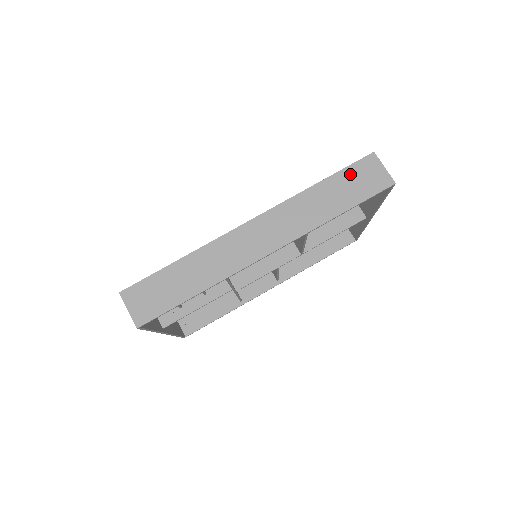
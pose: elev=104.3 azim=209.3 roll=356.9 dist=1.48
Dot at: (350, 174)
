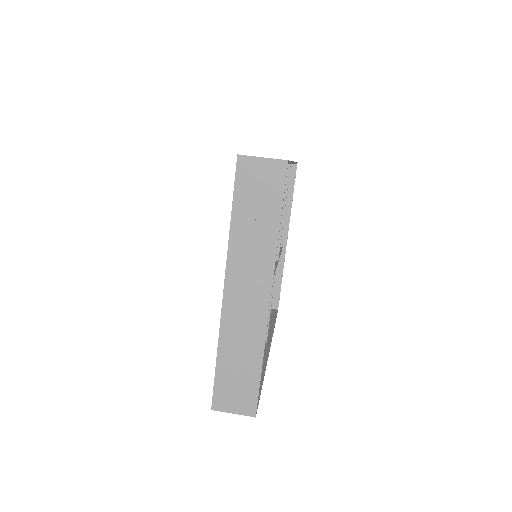
Dot at: occluded
